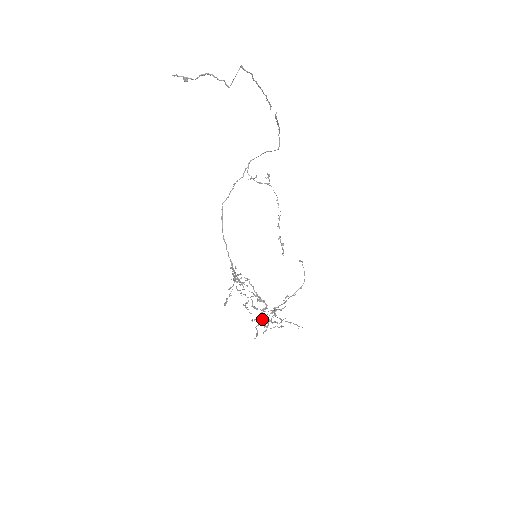
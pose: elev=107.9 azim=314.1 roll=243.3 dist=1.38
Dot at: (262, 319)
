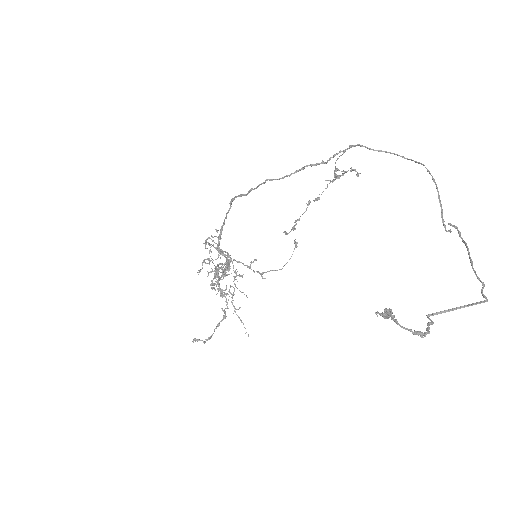
Dot at: occluded
